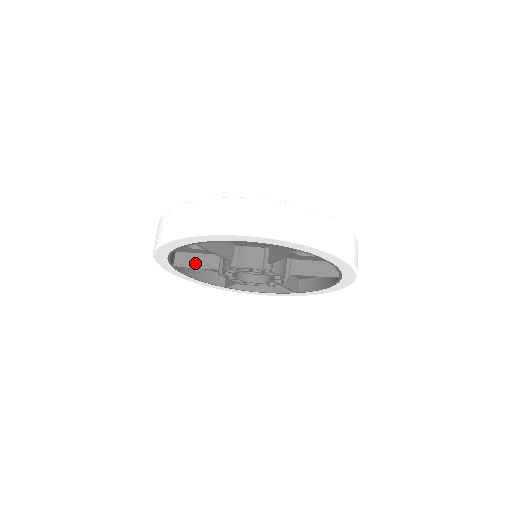
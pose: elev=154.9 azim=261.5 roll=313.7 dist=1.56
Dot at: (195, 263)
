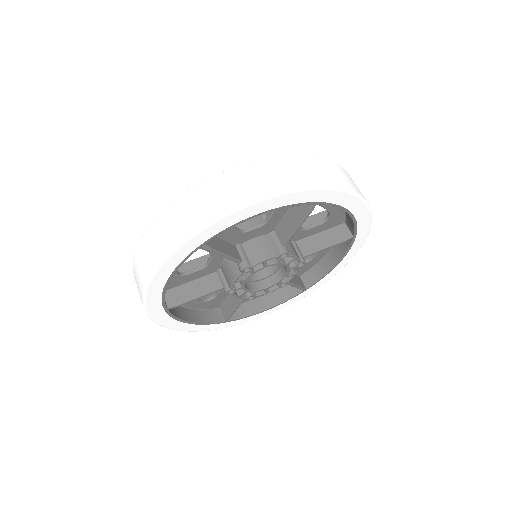
Dot at: (192, 293)
